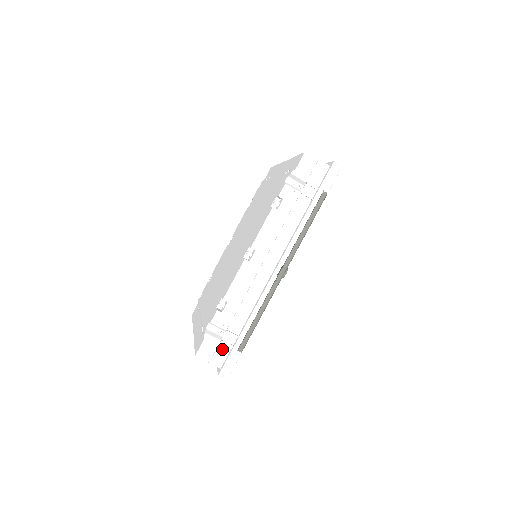
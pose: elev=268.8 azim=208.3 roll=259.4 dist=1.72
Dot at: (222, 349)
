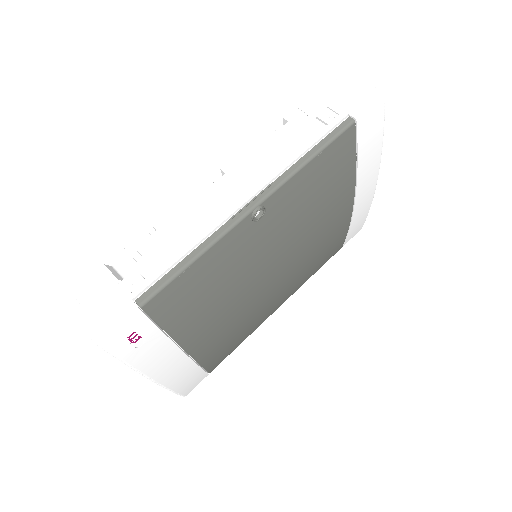
Dot at: (115, 296)
